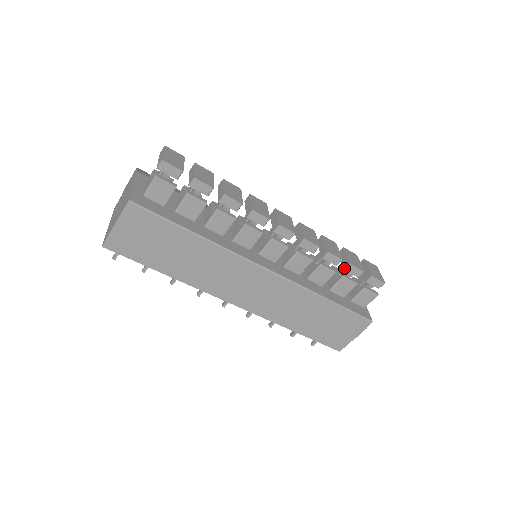
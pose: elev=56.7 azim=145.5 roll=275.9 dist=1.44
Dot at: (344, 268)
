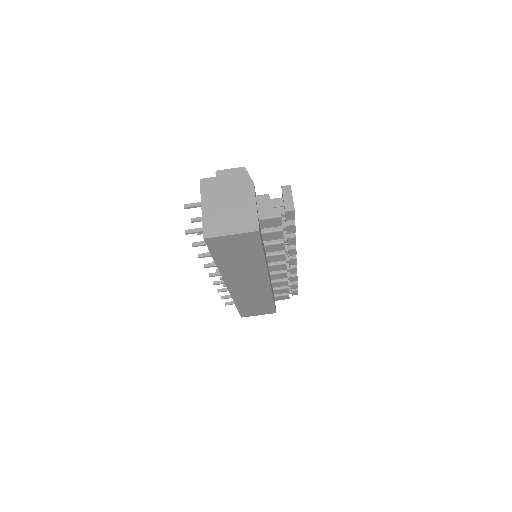
Dot at: (292, 283)
